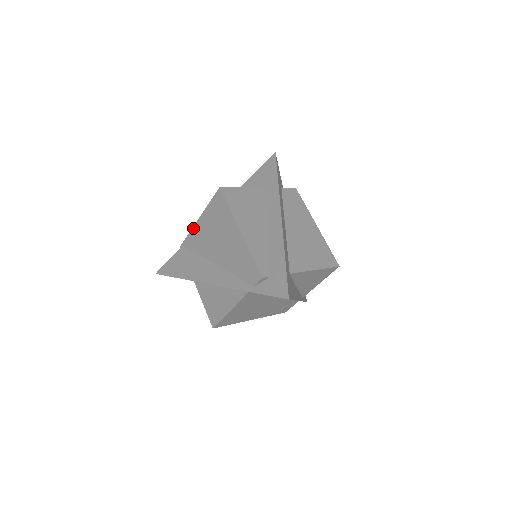
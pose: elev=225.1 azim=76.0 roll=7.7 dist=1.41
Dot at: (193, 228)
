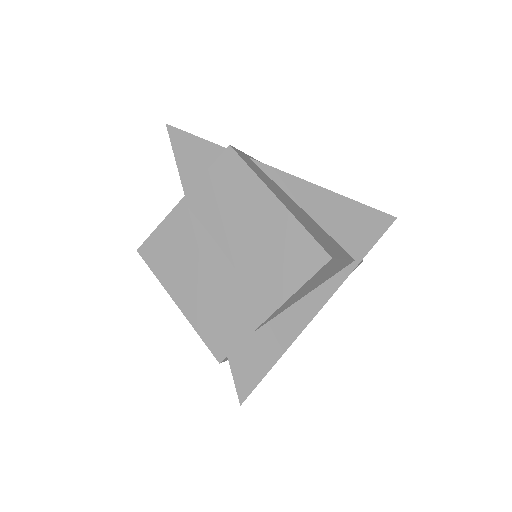
Dot at: occluded
